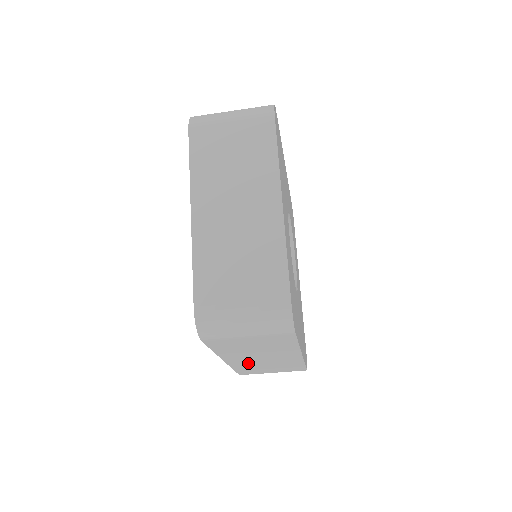
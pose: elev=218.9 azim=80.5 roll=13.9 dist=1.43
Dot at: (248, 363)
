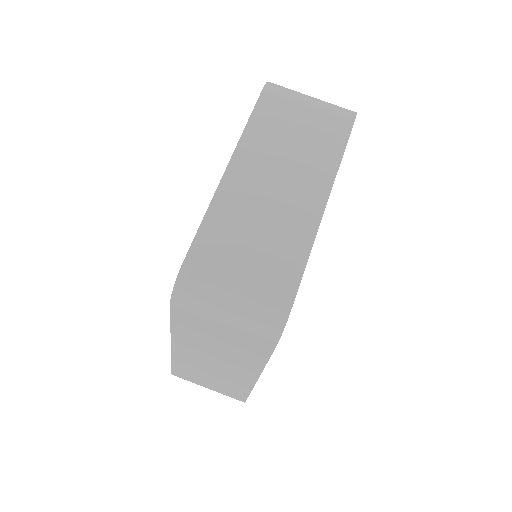
Dot at: (194, 362)
